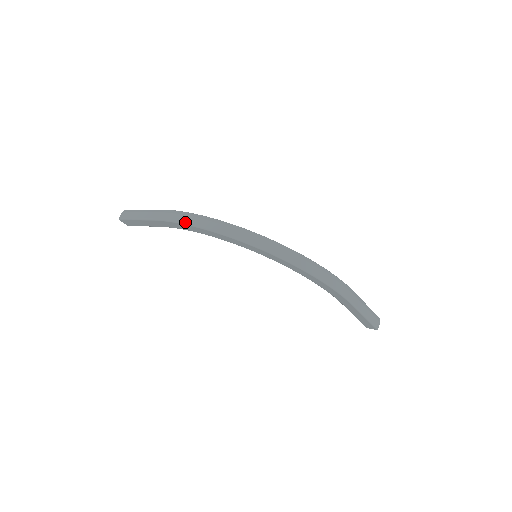
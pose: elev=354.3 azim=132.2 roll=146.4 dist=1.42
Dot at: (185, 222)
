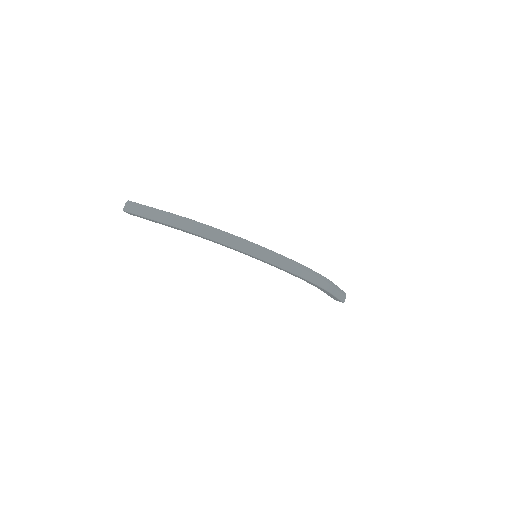
Dot at: (199, 233)
